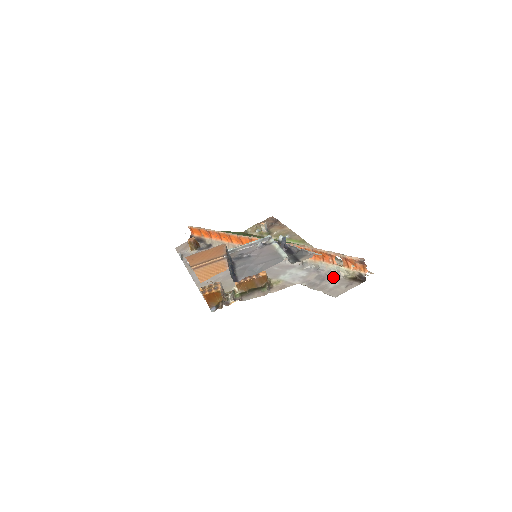
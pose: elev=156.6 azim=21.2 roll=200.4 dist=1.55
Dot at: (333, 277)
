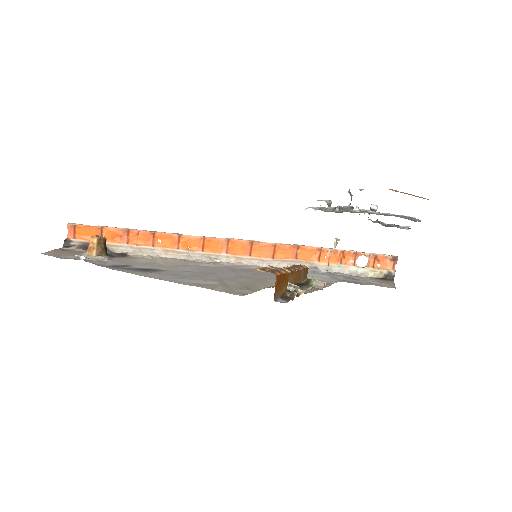
Dot at: (362, 277)
